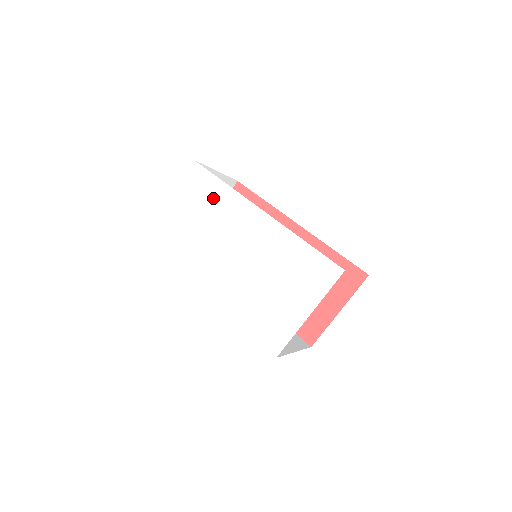
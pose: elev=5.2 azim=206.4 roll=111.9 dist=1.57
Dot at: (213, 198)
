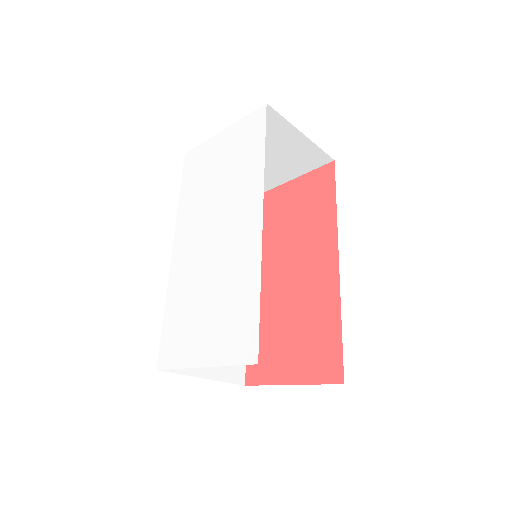
Dot at: (245, 162)
